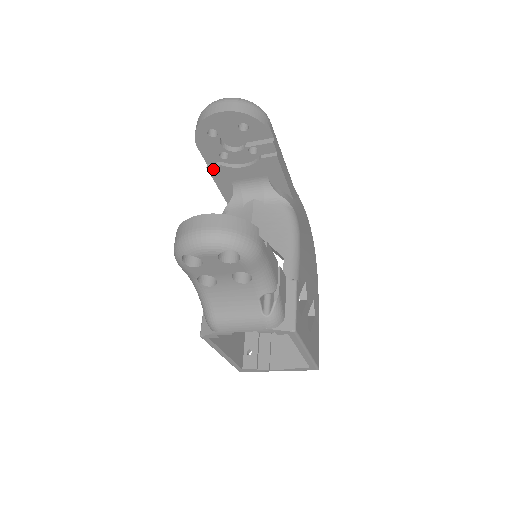
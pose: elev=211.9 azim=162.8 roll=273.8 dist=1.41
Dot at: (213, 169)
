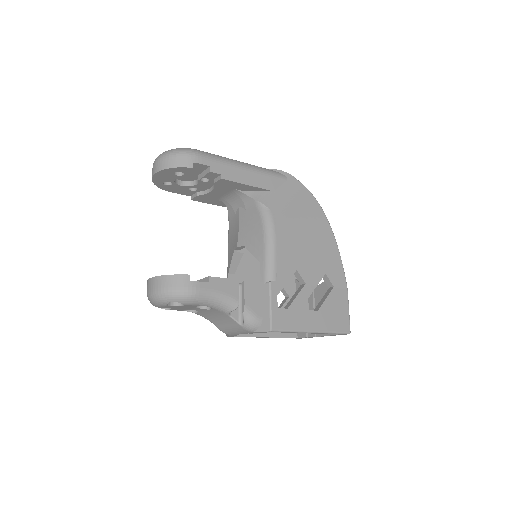
Dot at: (196, 199)
